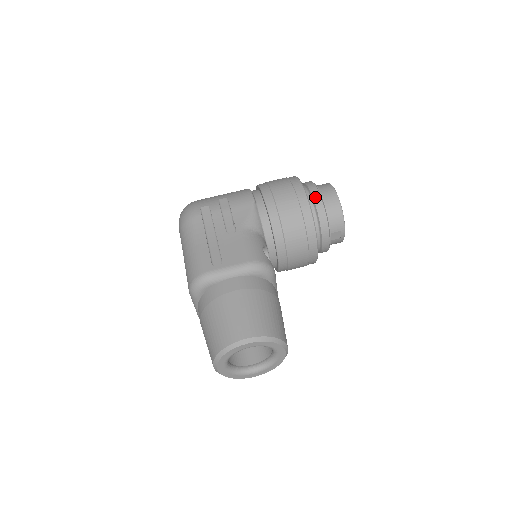
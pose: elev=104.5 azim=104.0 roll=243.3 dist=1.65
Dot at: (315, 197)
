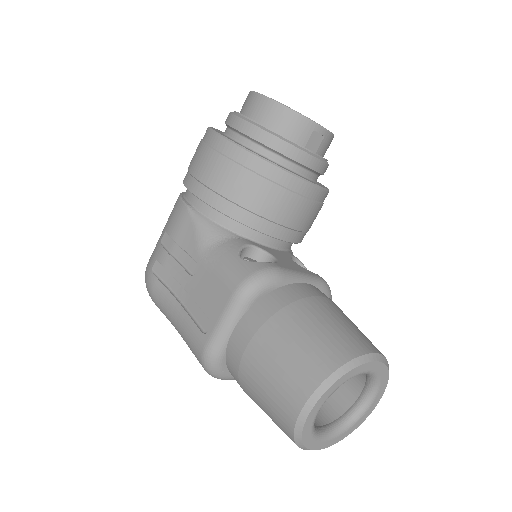
Dot at: (243, 129)
